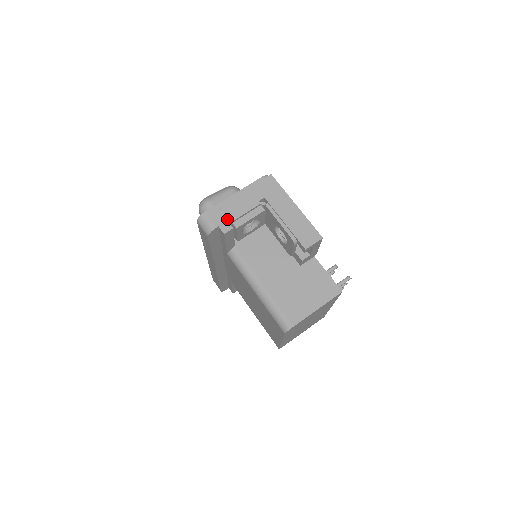
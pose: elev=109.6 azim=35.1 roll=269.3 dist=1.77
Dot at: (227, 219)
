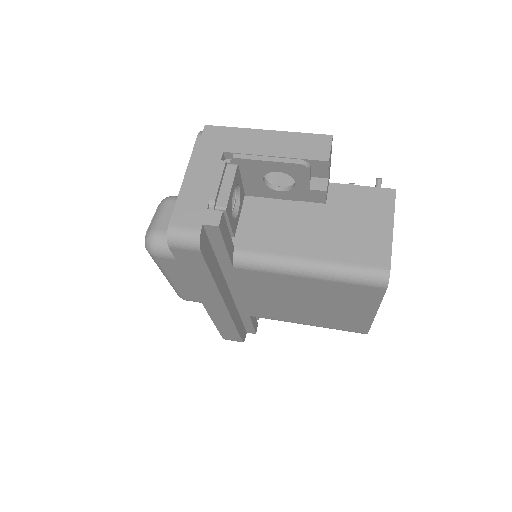
Dot at: (205, 208)
